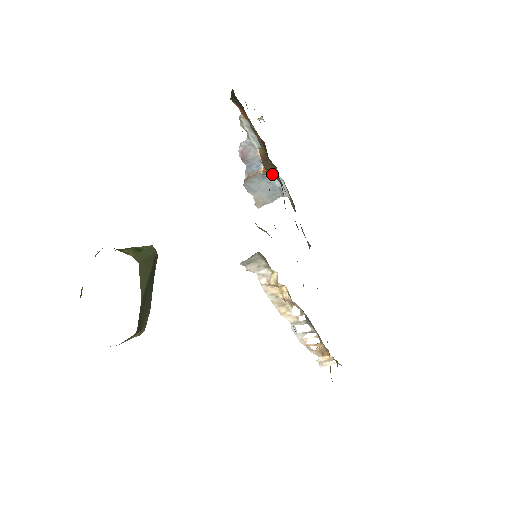
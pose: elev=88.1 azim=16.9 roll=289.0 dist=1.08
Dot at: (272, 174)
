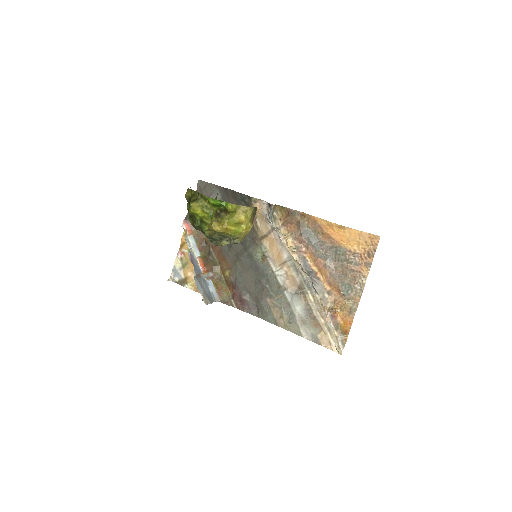
Dot at: (209, 275)
